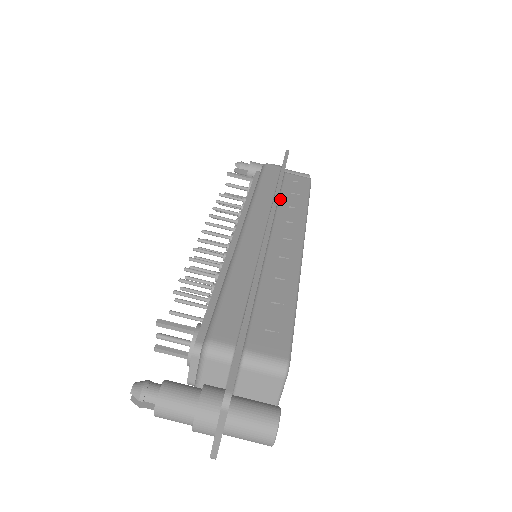
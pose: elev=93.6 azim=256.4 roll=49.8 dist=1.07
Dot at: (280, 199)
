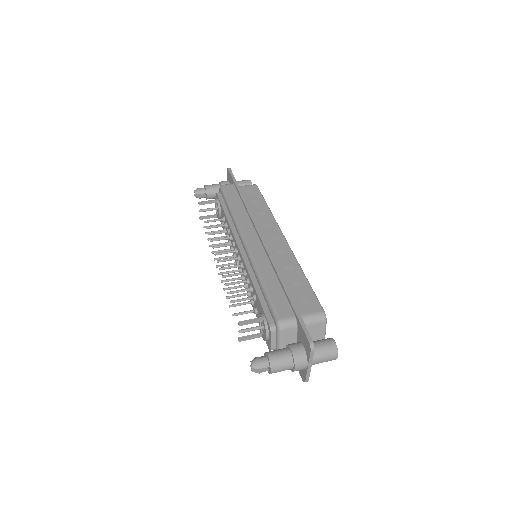
Dot at: occluded
